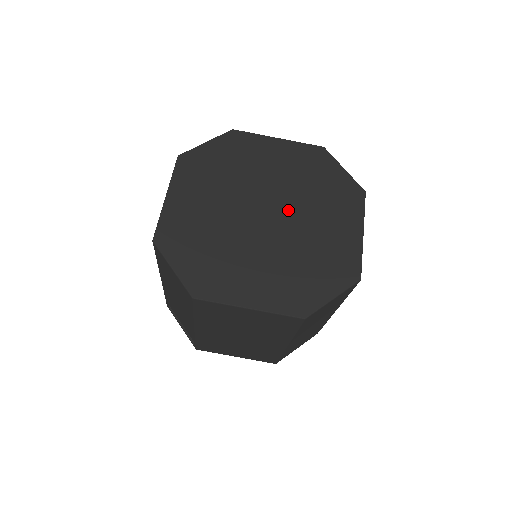
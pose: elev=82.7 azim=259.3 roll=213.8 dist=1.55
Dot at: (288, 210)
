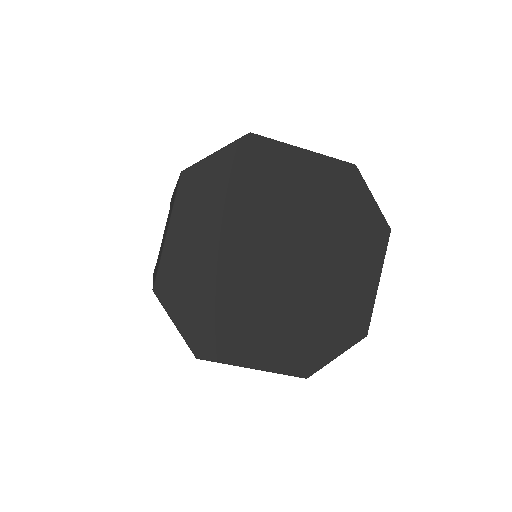
Dot at: (305, 253)
